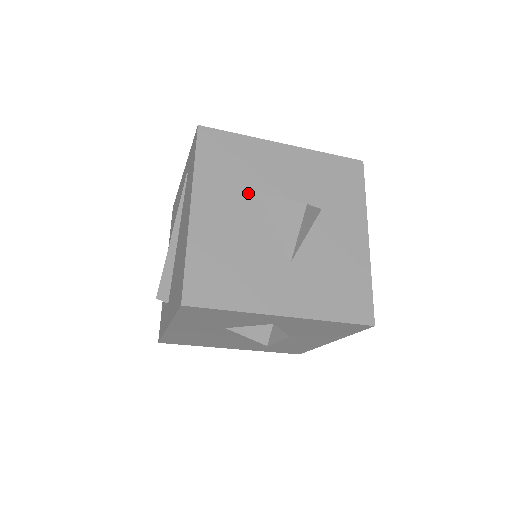
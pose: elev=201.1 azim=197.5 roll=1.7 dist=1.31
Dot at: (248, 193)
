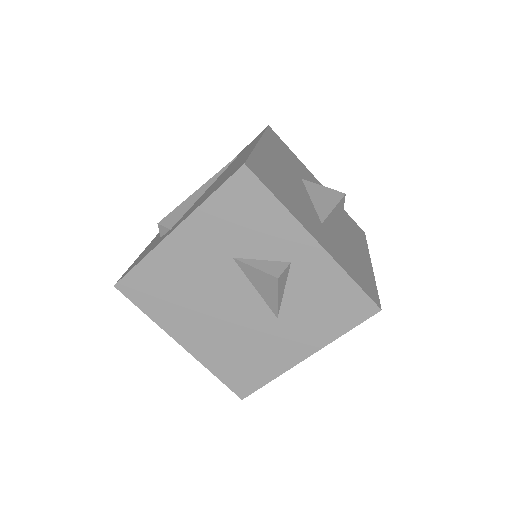
Dot at: (296, 173)
